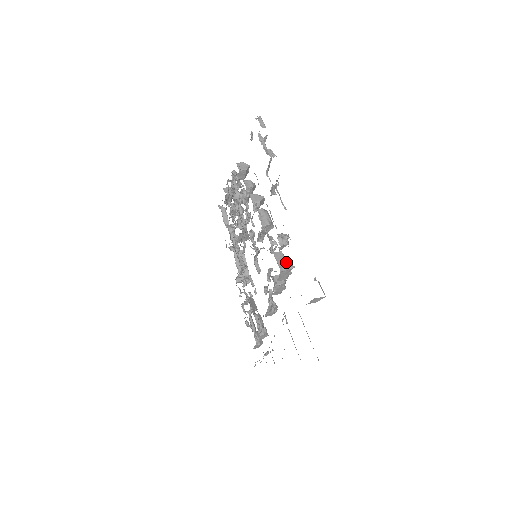
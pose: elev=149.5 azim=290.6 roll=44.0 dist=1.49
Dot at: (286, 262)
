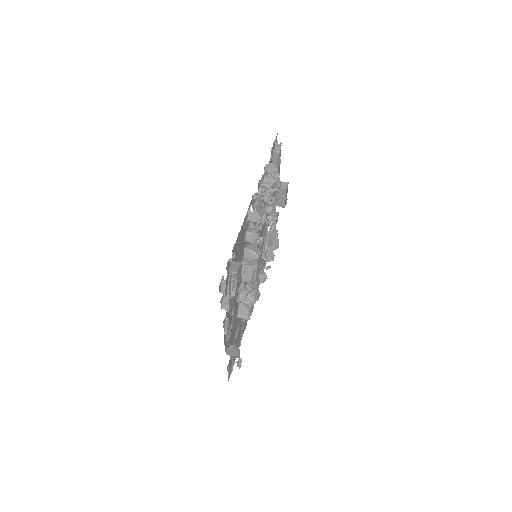
Dot at: (245, 314)
